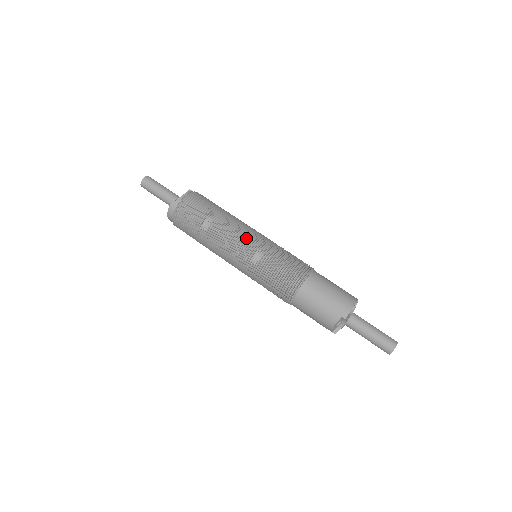
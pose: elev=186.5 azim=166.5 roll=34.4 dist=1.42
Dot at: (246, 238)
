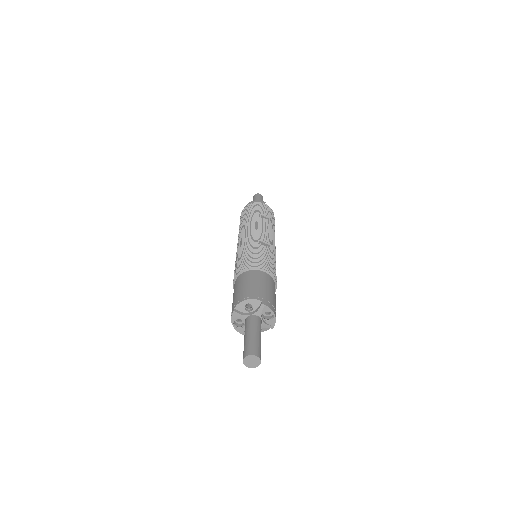
Dot at: (272, 240)
